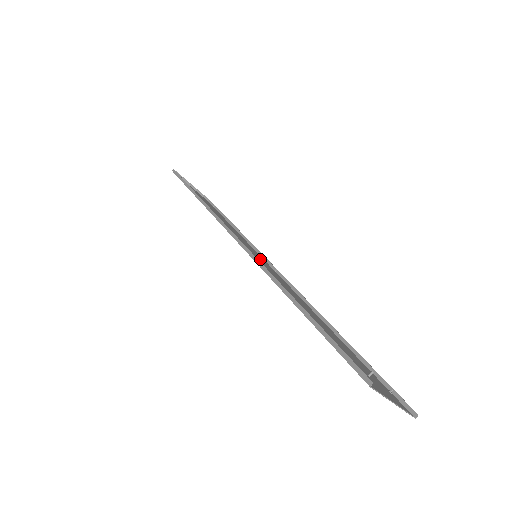
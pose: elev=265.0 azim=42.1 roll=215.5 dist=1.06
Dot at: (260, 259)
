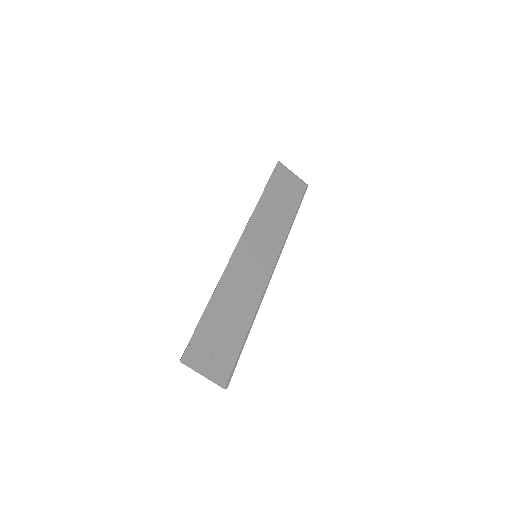
Dot at: (261, 258)
